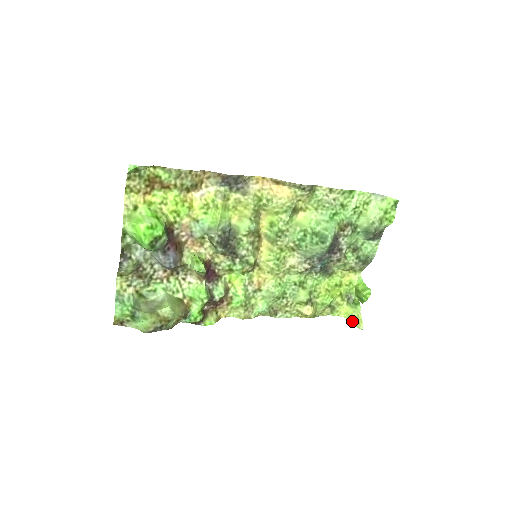
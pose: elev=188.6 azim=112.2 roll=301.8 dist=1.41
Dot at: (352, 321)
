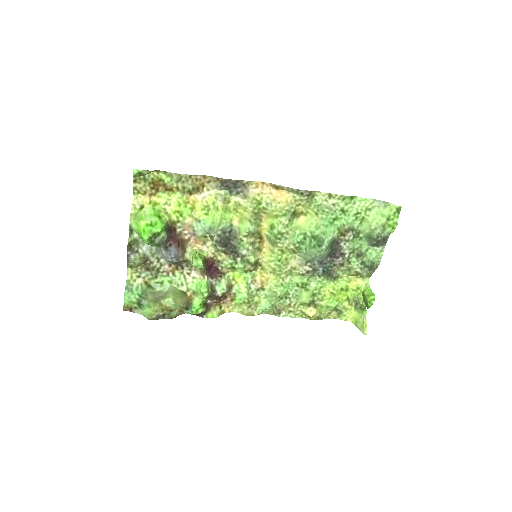
Dot at: (358, 326)
